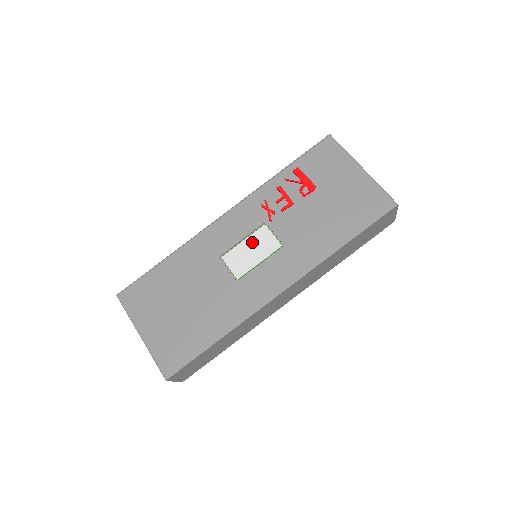
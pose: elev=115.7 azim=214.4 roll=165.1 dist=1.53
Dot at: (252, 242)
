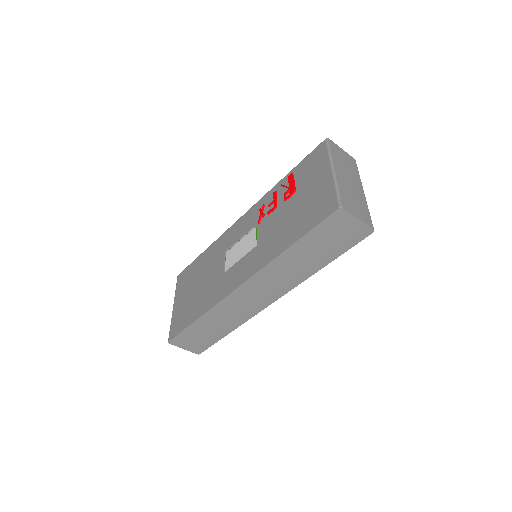
Dot at: (244, 241)
